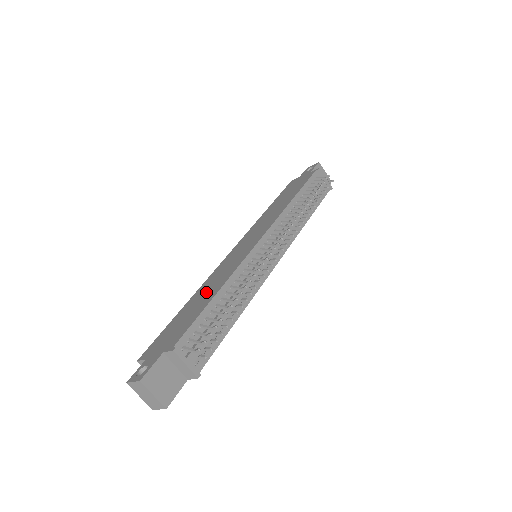
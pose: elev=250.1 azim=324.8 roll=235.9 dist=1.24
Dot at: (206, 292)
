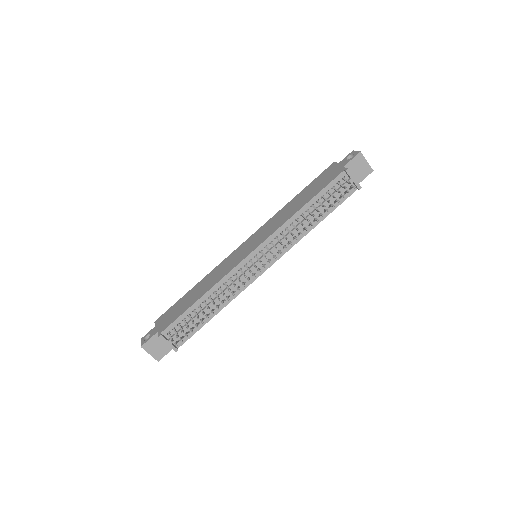
Dot at: (202, 287)
